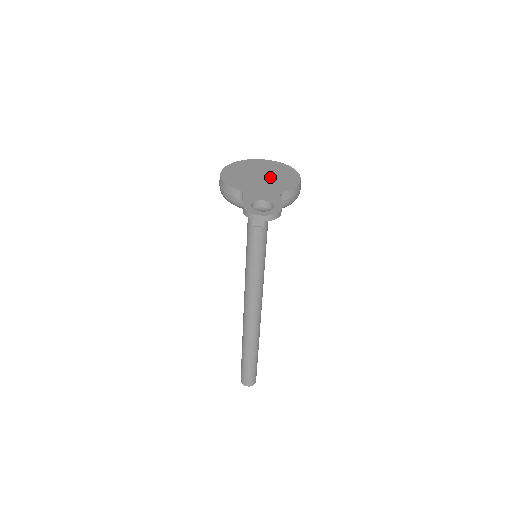
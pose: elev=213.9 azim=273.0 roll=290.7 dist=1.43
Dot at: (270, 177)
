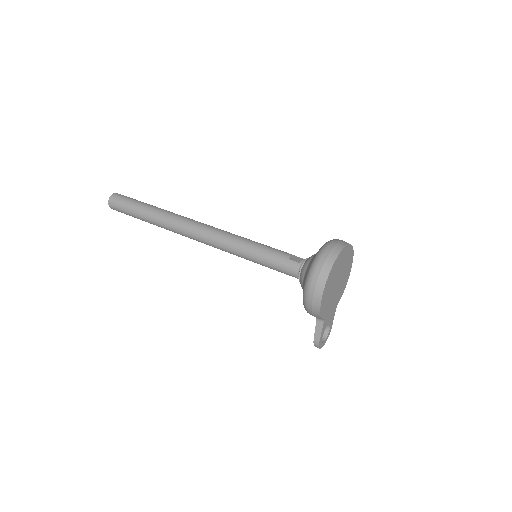
Dot at: (341, 283)
